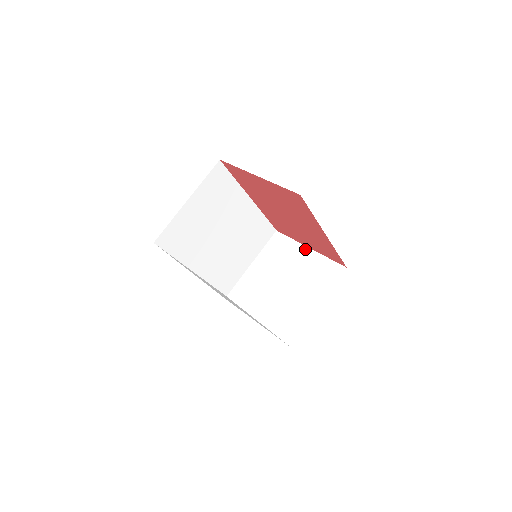
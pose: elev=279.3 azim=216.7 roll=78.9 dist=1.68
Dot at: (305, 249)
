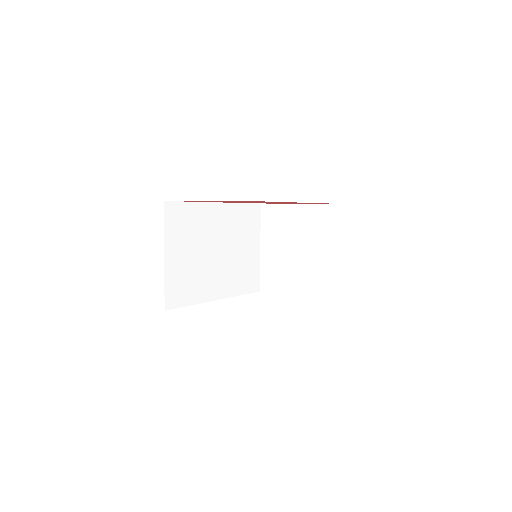
Dot at: (296, 207)
